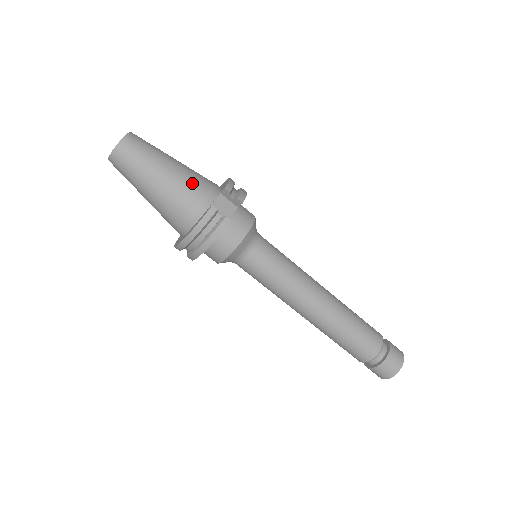
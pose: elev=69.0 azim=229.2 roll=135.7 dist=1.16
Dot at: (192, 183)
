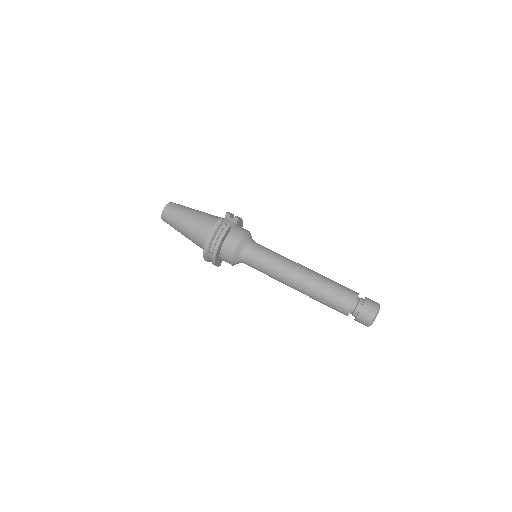
Dot at: (208, 216)
